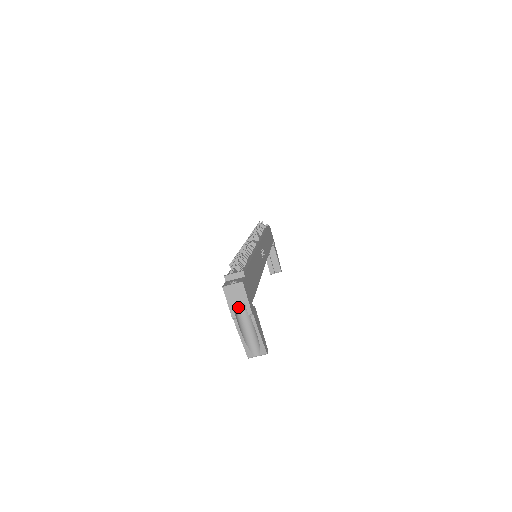
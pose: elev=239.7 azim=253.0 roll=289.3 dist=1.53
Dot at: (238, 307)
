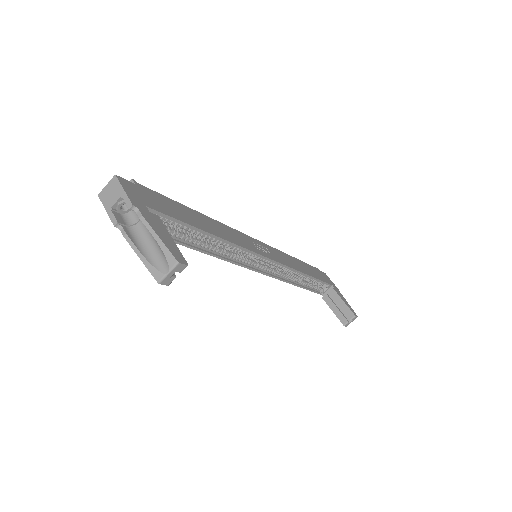
Dot at: (130, 219)
